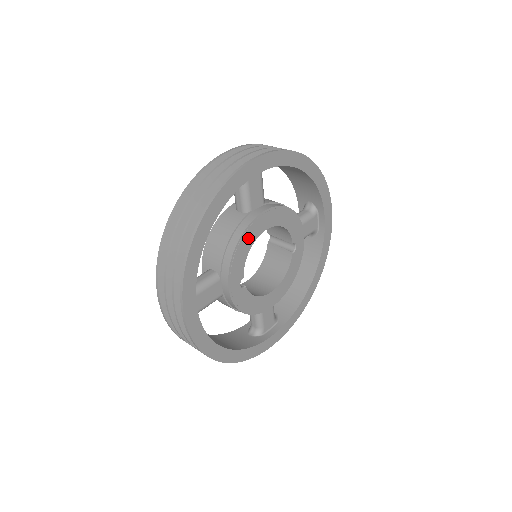
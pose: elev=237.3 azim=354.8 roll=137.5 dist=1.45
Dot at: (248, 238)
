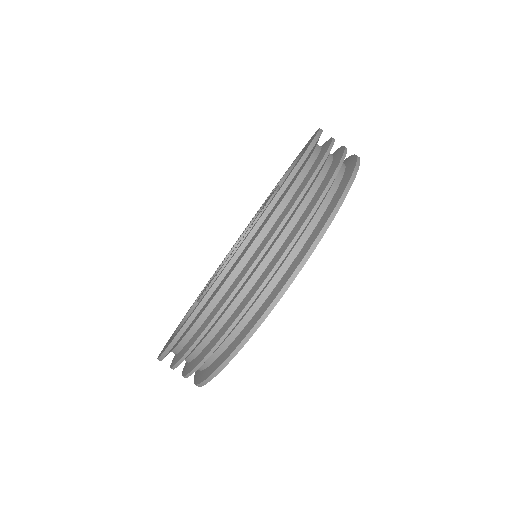
Dot at: occluded
